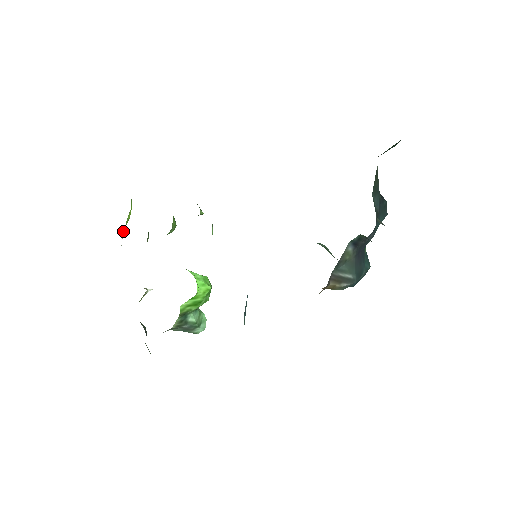
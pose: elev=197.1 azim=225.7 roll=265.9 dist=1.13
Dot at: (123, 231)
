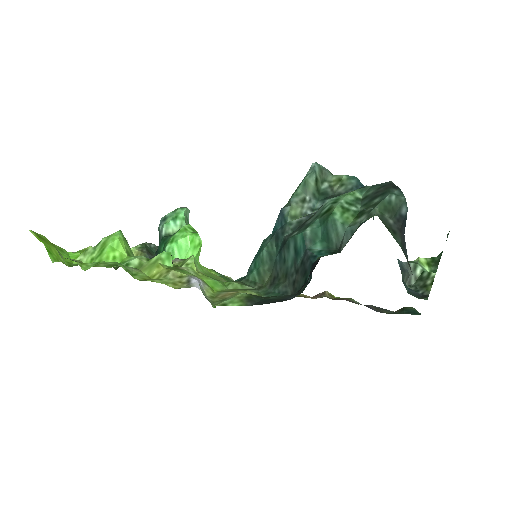
Dot at: occluded
